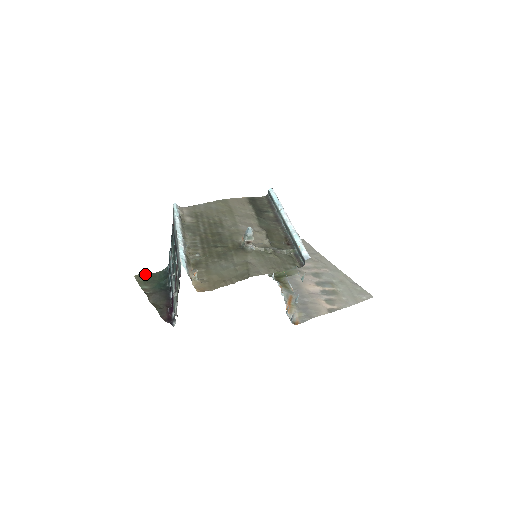
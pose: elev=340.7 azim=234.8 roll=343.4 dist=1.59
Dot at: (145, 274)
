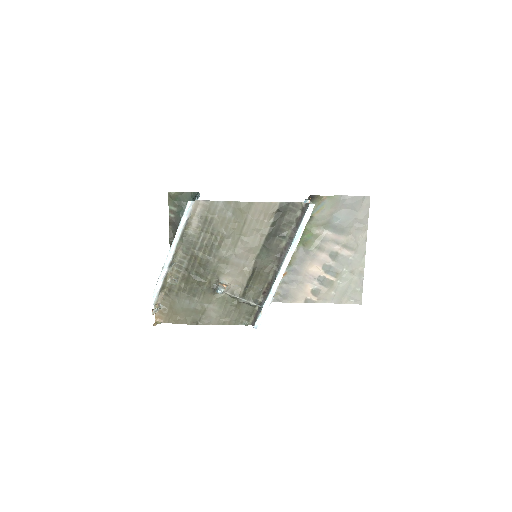
Dot at: (178, 192)
